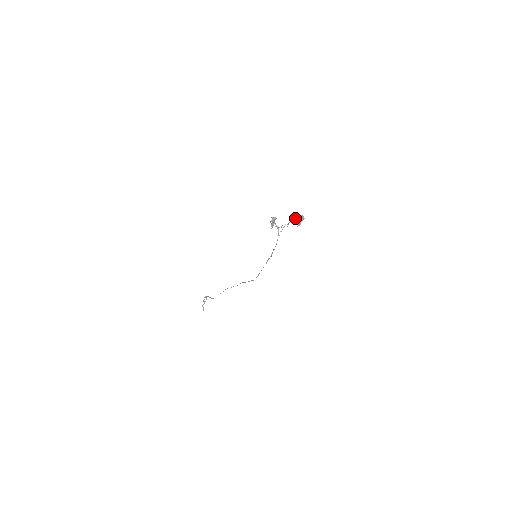
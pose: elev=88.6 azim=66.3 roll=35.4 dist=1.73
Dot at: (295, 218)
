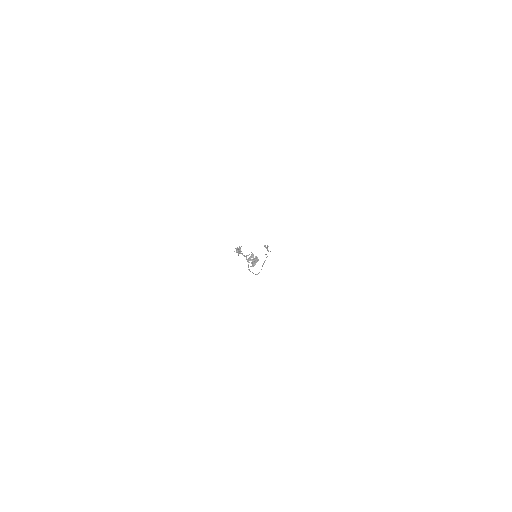
Dot at: (250, 258)
